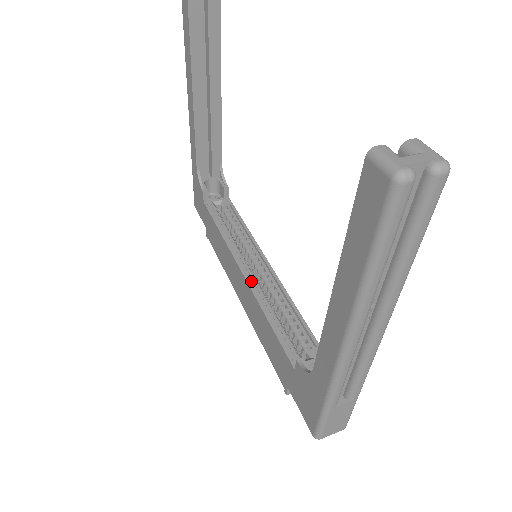
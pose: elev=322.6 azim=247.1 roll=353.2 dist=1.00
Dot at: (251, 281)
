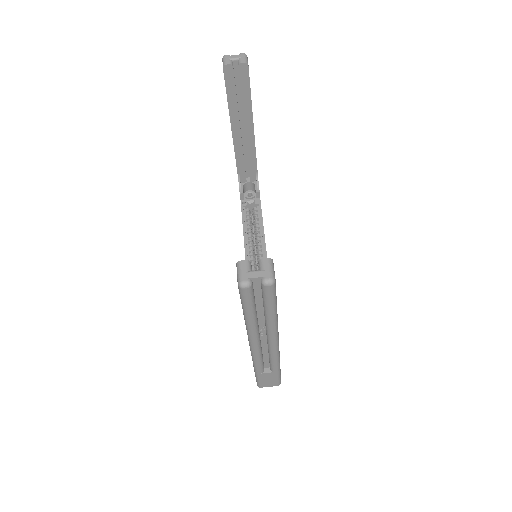
Dot at: occluded
